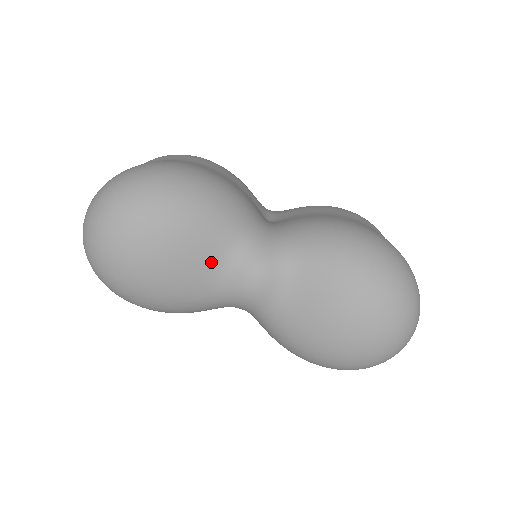
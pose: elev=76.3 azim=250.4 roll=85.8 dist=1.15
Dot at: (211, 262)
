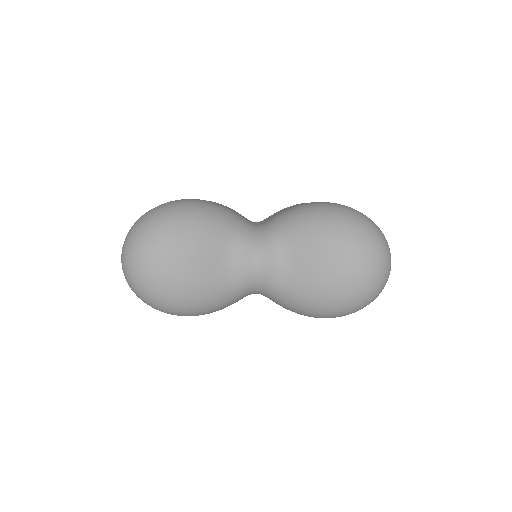
Dot at: (222, 258)
